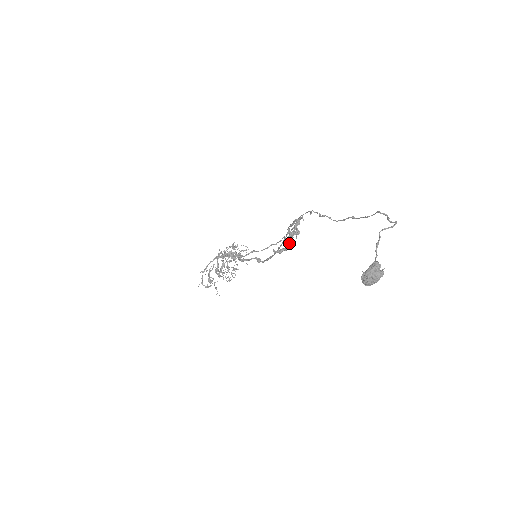
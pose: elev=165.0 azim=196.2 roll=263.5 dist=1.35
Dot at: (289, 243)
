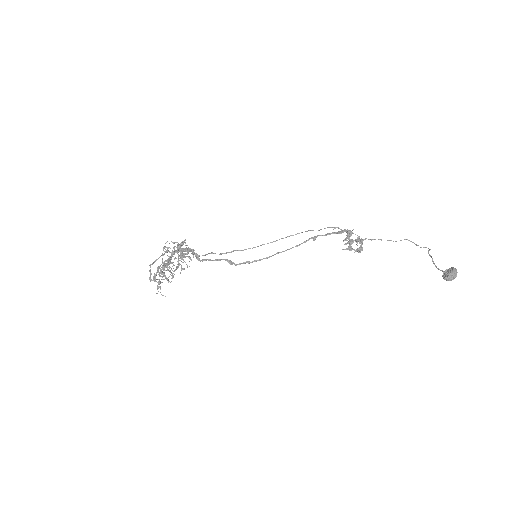
Dot at: occluded
